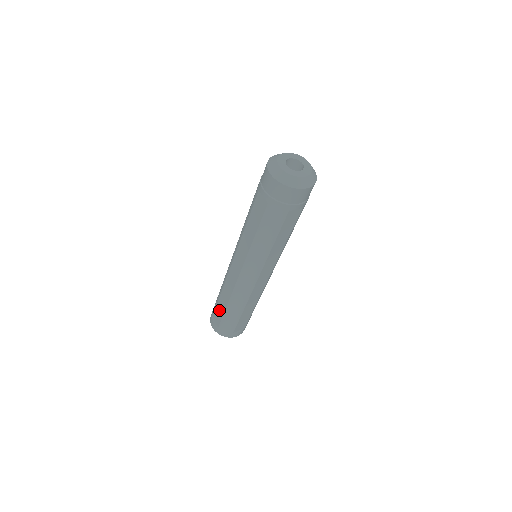
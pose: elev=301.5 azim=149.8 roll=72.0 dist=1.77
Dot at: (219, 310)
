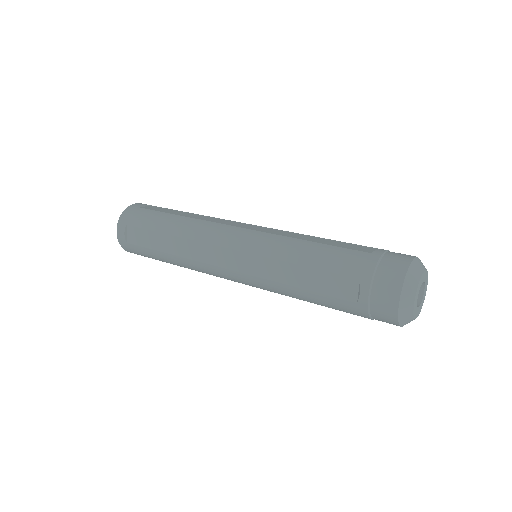
Dot at: (148, 238)
